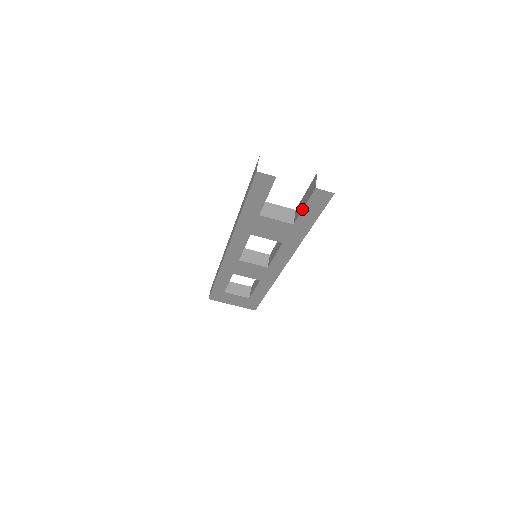
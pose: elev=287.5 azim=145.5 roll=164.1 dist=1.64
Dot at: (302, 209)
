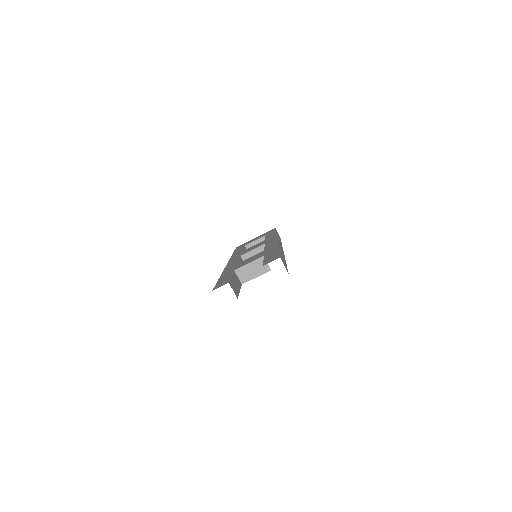
Dot at: occluded
